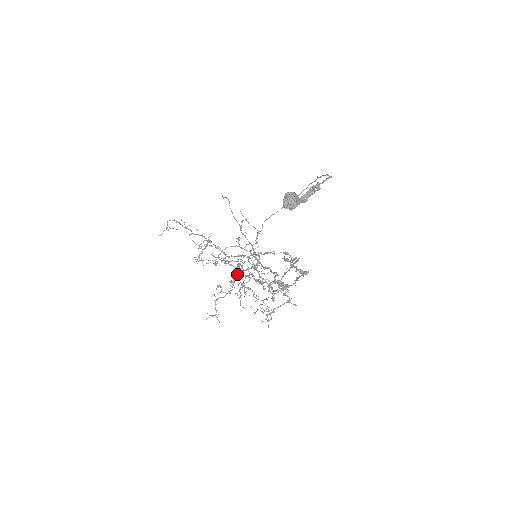
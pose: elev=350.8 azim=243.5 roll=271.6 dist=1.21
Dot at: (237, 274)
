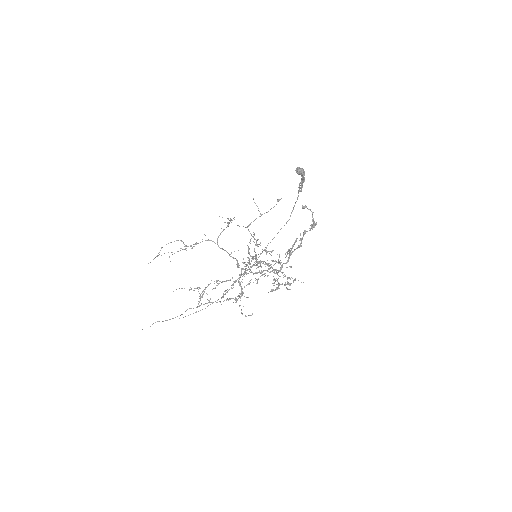
Dot at: (249, 258)
